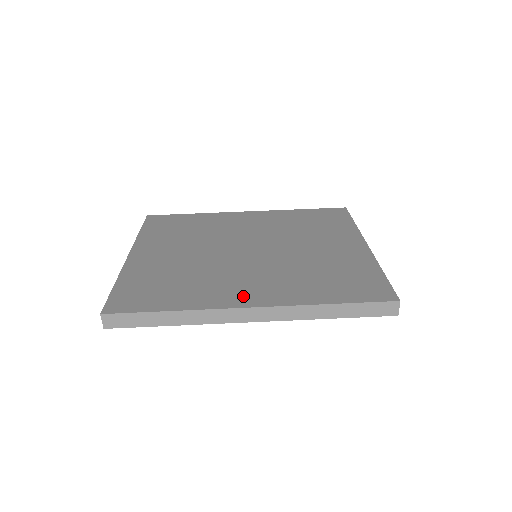
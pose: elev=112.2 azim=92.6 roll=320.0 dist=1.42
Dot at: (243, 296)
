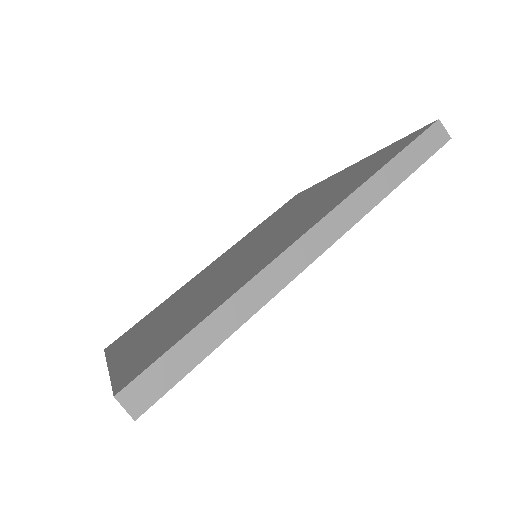
Dot at: (282, 245)
